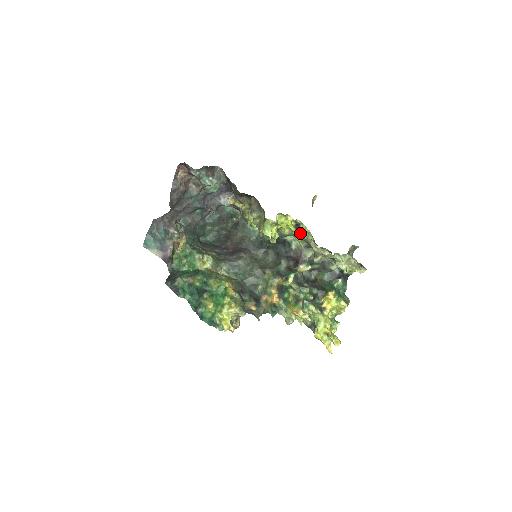
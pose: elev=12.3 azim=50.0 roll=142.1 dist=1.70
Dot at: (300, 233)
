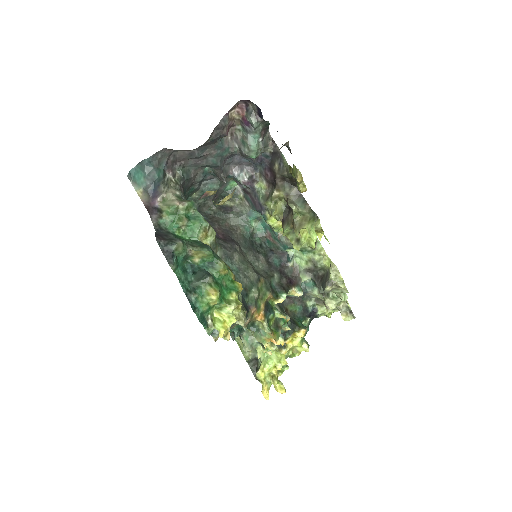
Dot at: (313, 252)
